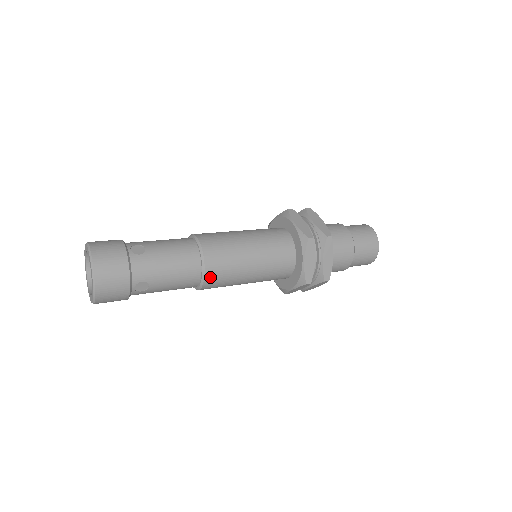
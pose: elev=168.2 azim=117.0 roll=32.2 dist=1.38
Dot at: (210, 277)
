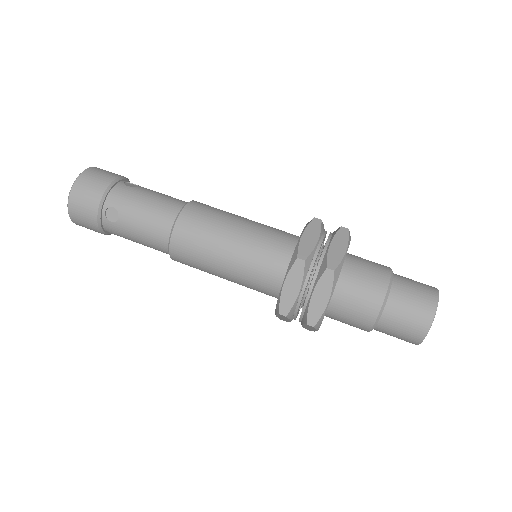
Dot at: occluded
